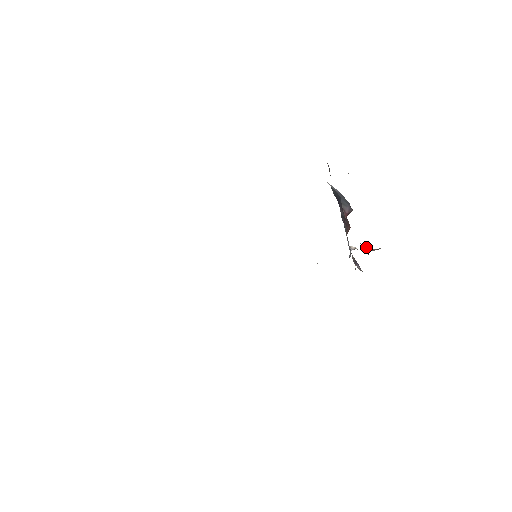
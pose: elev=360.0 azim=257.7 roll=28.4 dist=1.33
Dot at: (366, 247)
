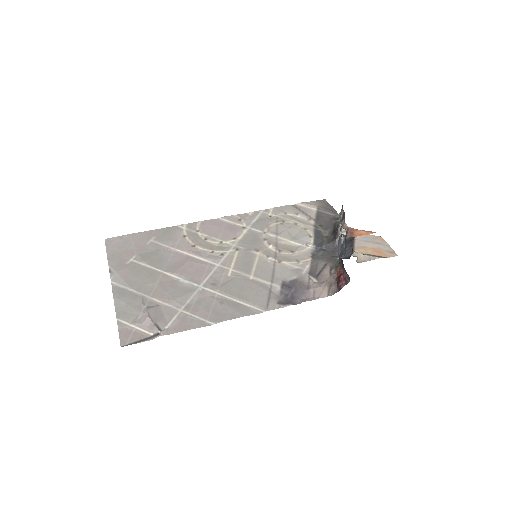
Dot at: occluded
